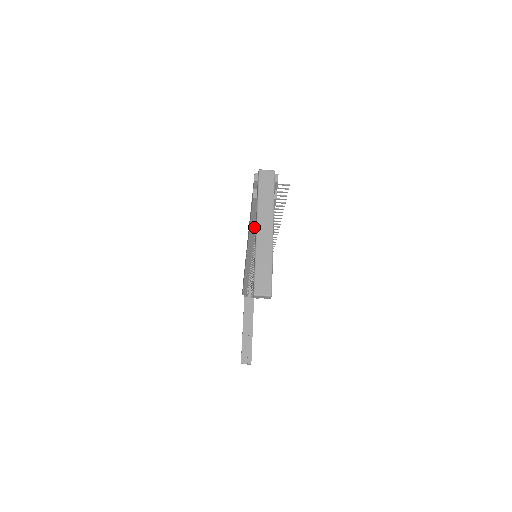
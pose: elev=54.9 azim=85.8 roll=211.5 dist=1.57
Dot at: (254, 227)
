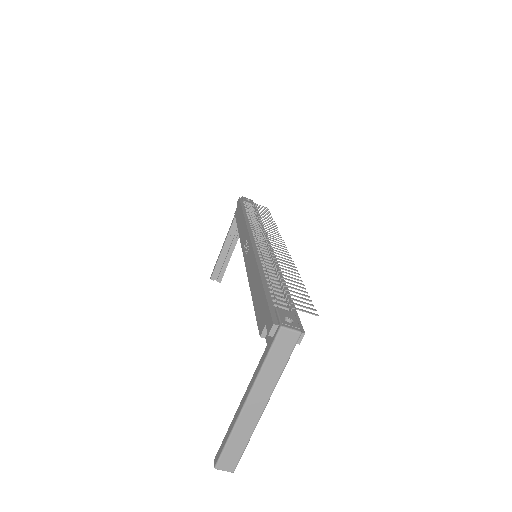
Dot at: occluded
